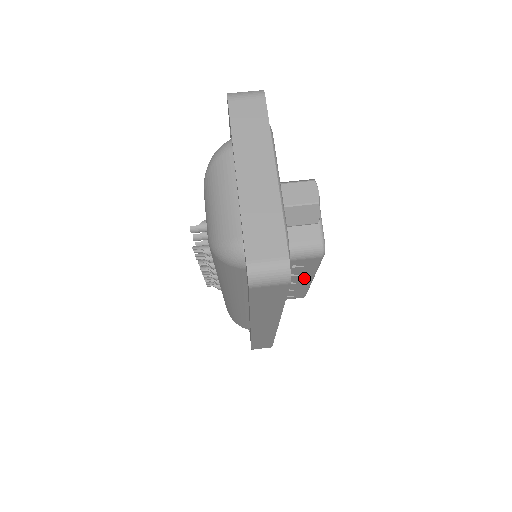
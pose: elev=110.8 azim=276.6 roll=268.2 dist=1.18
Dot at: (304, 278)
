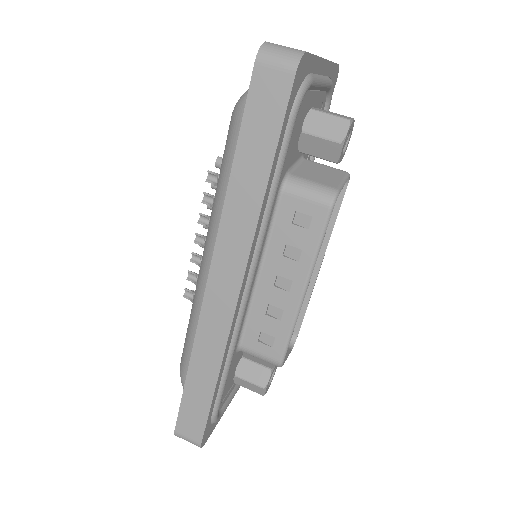
Dot at: (296, 276)
